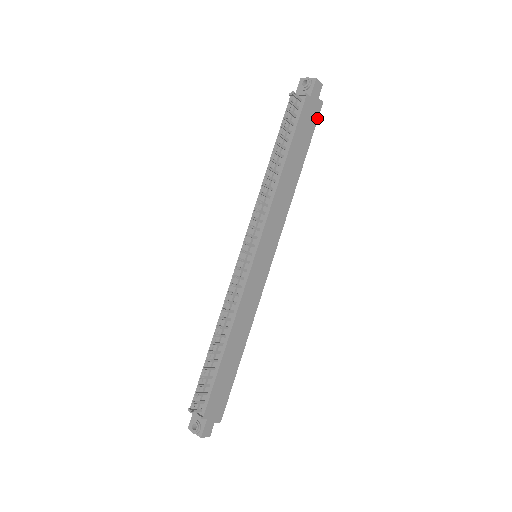
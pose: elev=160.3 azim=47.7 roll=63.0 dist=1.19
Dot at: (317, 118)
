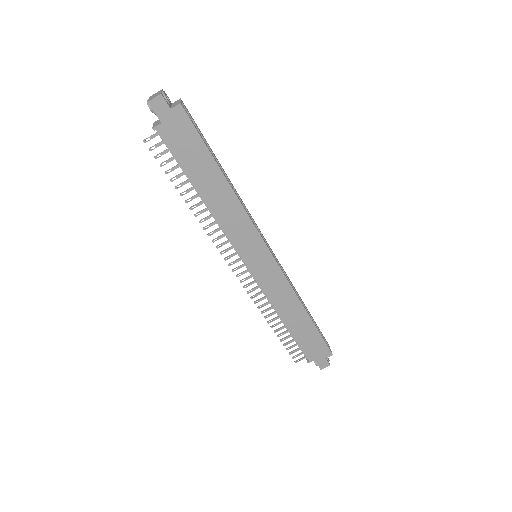
Dot at: (190, 122)
